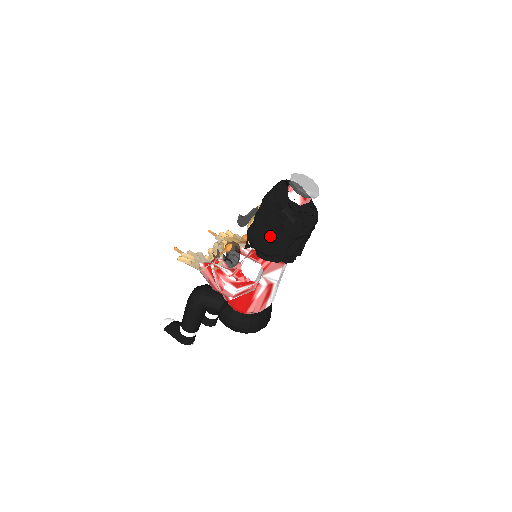
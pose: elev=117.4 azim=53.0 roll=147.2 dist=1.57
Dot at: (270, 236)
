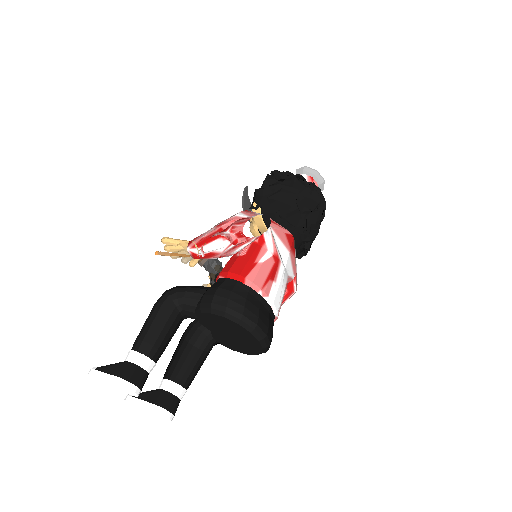
Dot at: (280, 187)
